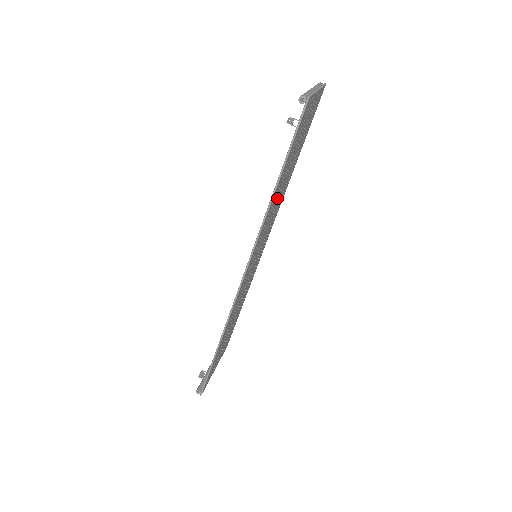
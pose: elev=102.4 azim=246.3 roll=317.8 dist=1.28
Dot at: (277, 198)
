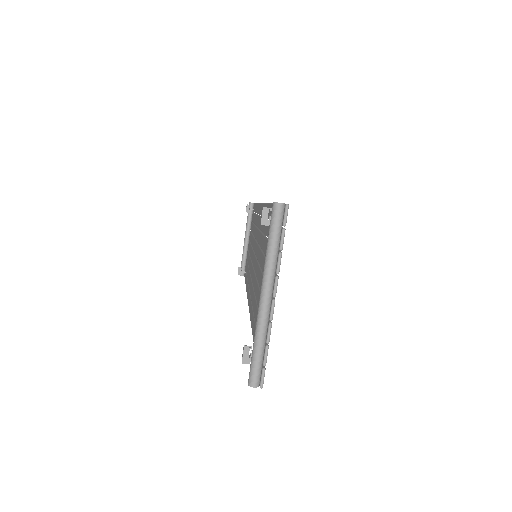
Dot at: occluded
